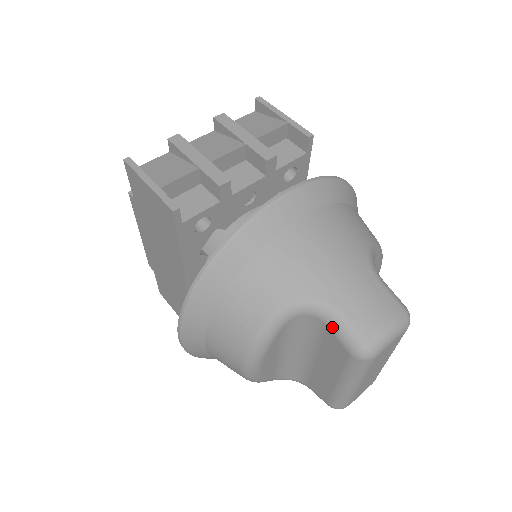
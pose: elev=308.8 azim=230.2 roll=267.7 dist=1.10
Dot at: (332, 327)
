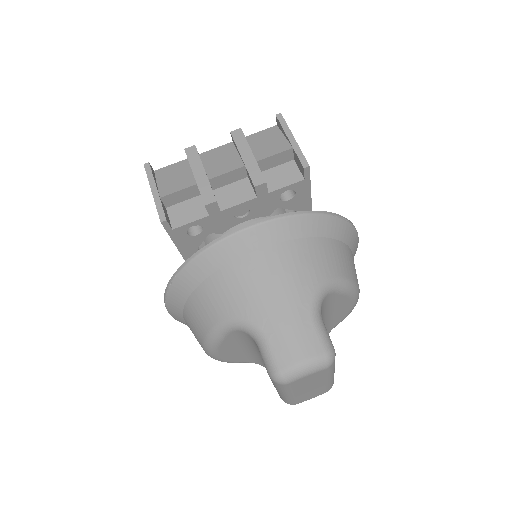
Dot at: (259, 349)
